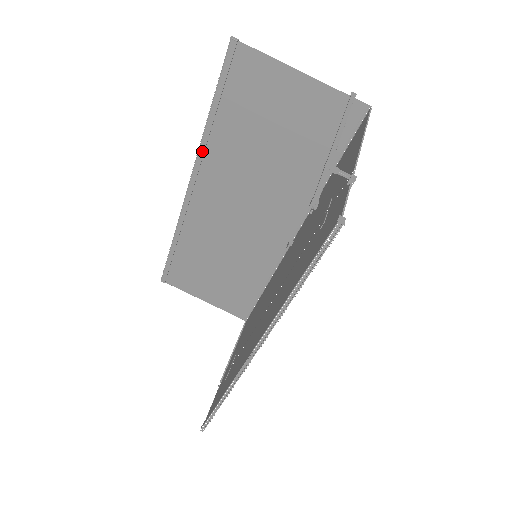
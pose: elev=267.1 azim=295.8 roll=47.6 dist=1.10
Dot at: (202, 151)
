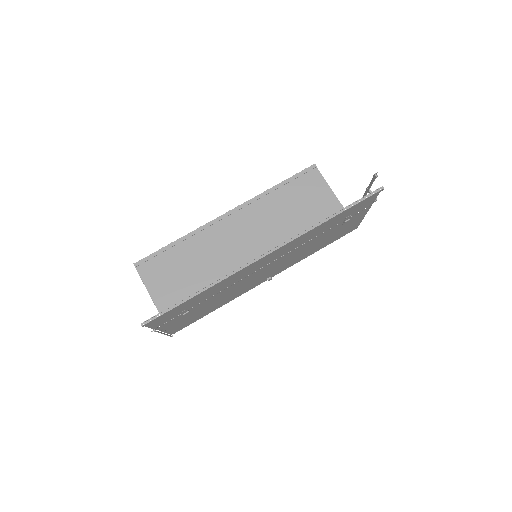
Dot at: (257, 198)
